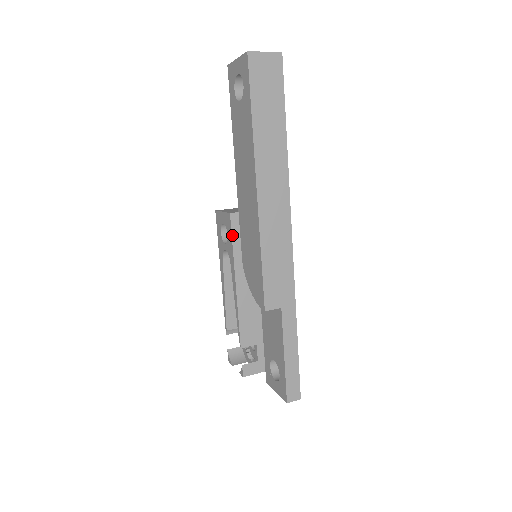
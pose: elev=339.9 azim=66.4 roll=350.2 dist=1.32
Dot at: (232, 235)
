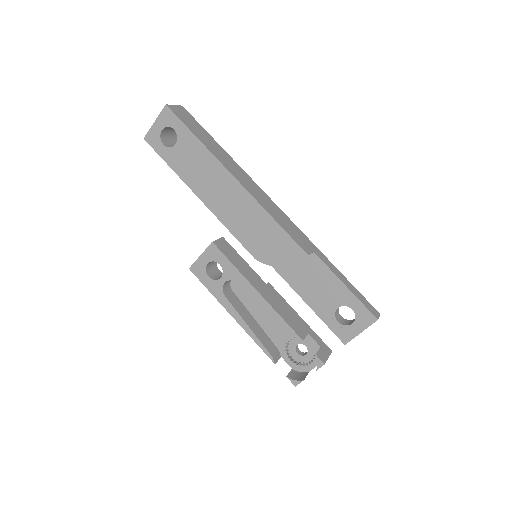
Dot at: (226, 257)
